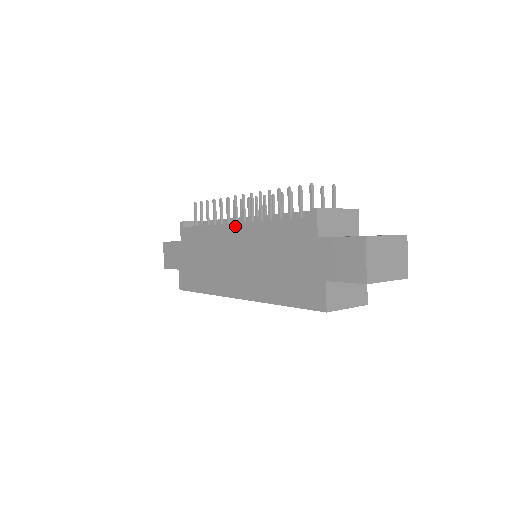
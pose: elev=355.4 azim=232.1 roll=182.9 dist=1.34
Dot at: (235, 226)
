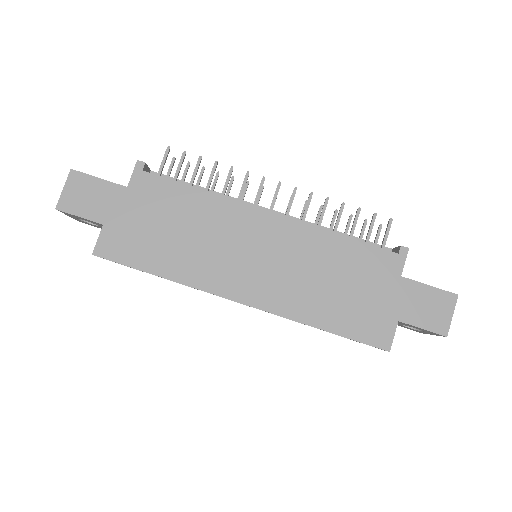
Dot at: (270, 215)
